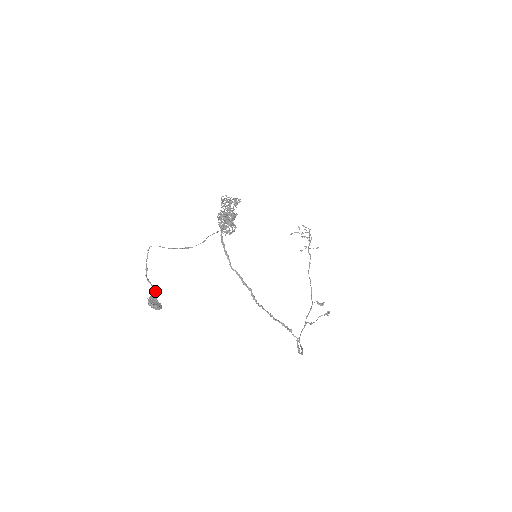
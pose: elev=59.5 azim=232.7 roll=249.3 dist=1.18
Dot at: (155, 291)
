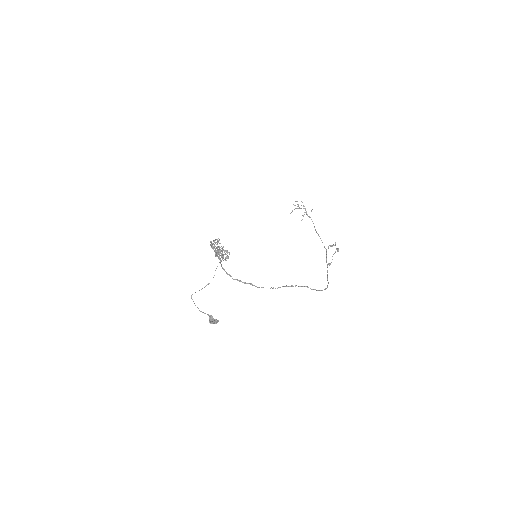
Dot at: (209, 315)
